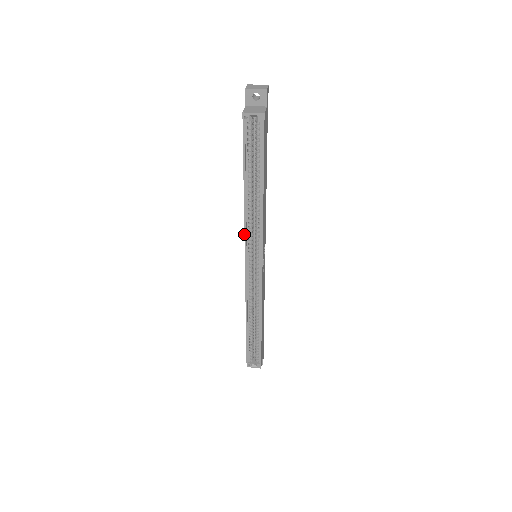
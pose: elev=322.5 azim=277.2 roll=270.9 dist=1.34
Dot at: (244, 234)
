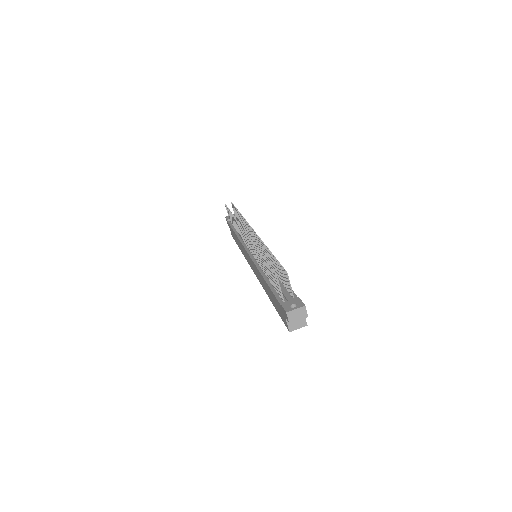
Dot at: occluded
